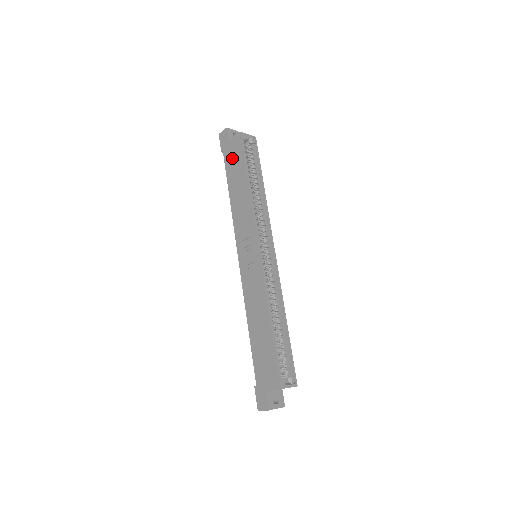
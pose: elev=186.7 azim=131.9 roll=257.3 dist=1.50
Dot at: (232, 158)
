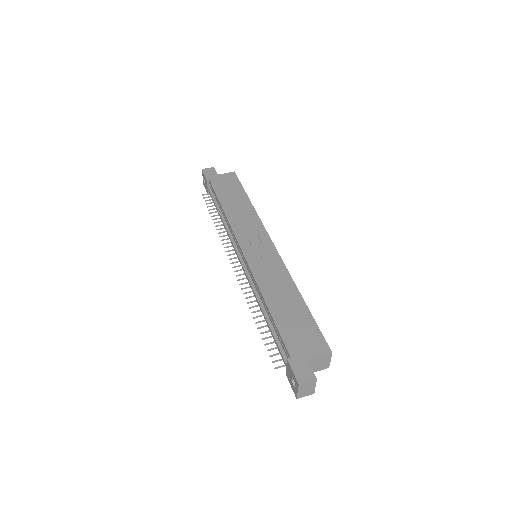
Dot at: (224, 184)
